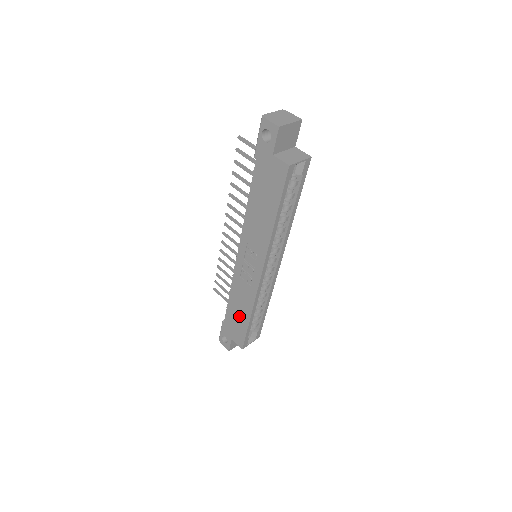
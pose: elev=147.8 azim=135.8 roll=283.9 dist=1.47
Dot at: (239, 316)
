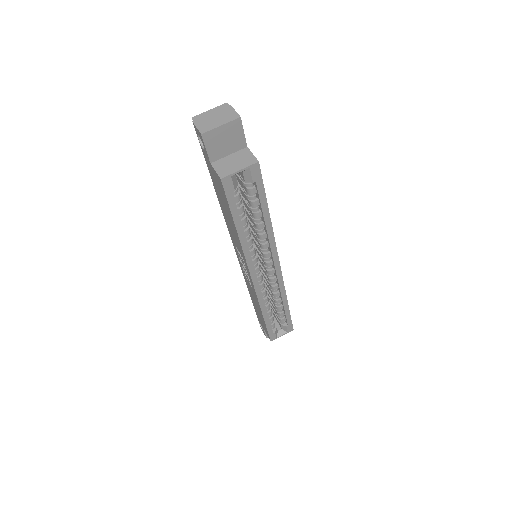
Dot at: (258, 311)
